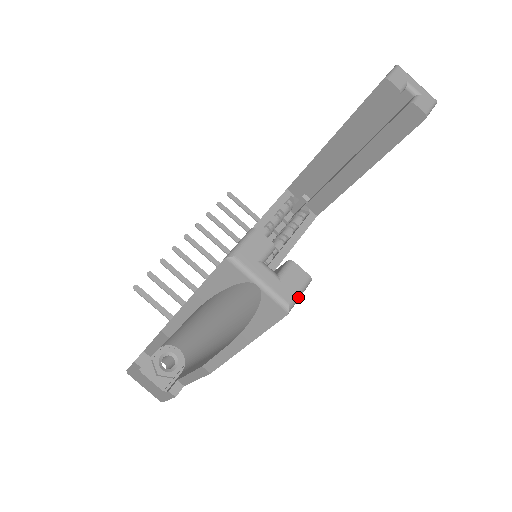
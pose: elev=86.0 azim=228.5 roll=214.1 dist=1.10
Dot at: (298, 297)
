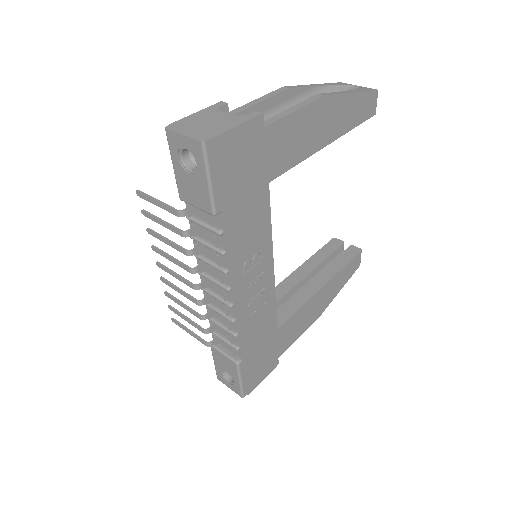
Dot at: occluded
